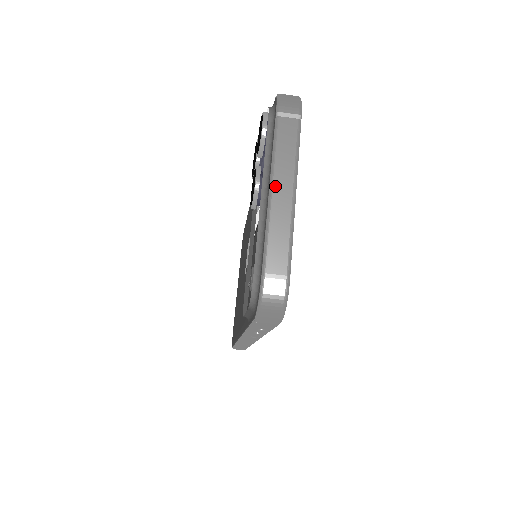
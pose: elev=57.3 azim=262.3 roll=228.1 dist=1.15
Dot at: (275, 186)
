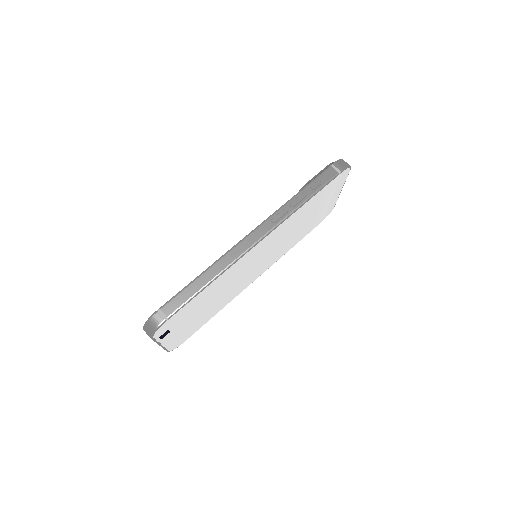
Dot at: occluded
